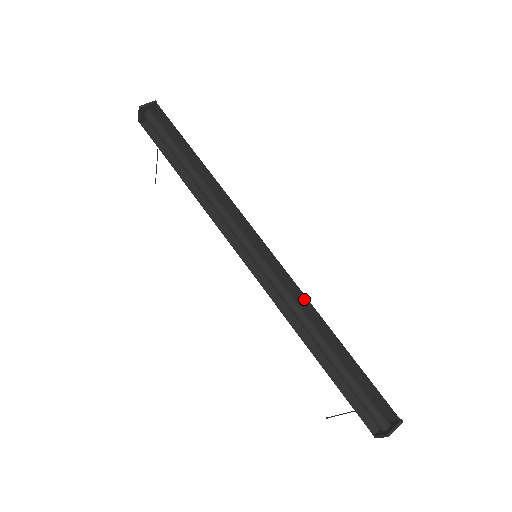
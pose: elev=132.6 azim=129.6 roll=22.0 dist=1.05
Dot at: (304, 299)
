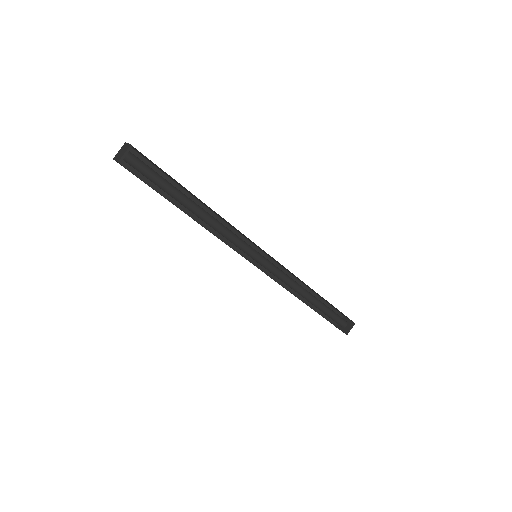
Dot at: (294, 275)
